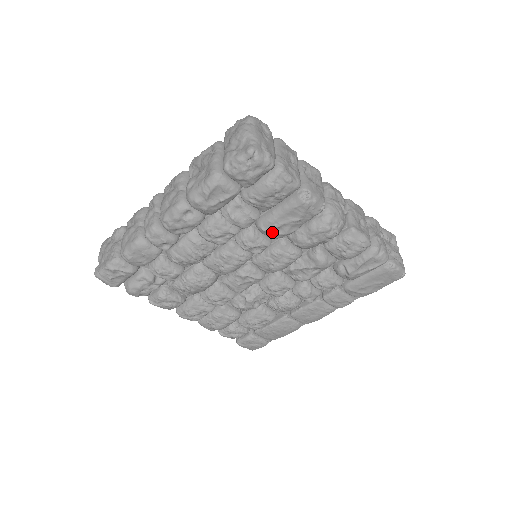
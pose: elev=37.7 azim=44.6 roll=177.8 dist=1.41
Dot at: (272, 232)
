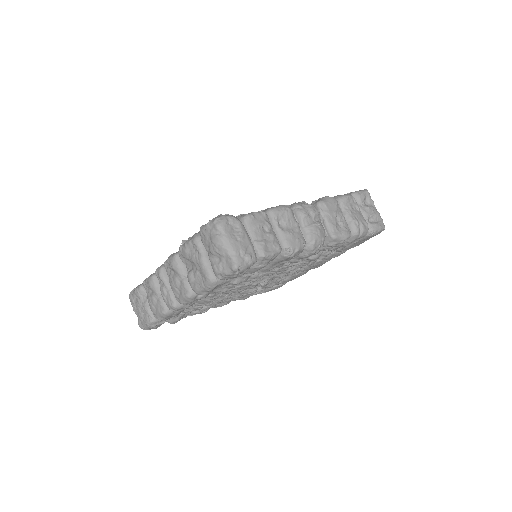
Dot at: (269, 271)
